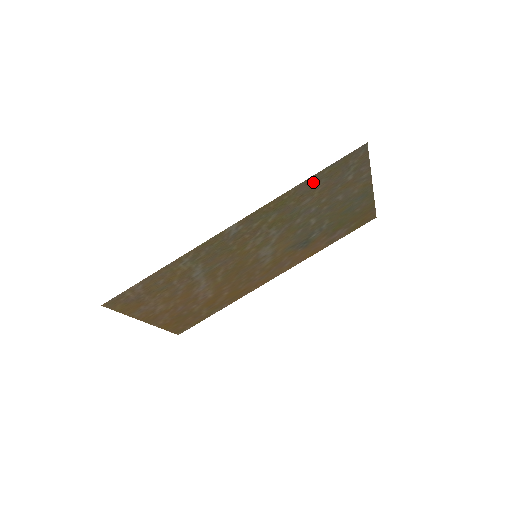
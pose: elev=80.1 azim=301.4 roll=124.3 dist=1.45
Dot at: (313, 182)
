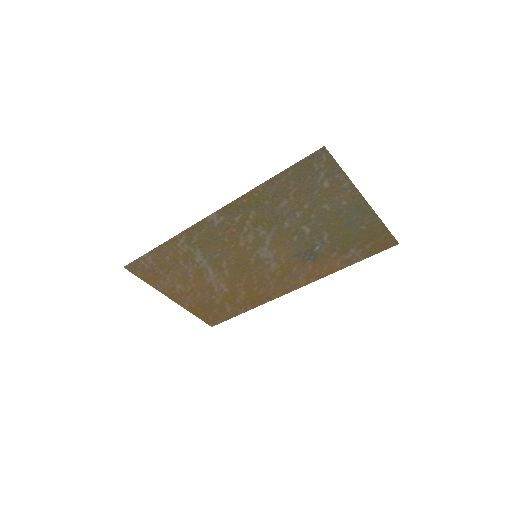
Dot at: (280, 183)
